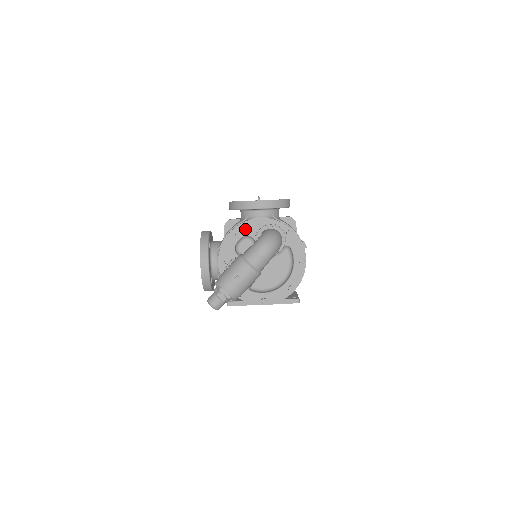
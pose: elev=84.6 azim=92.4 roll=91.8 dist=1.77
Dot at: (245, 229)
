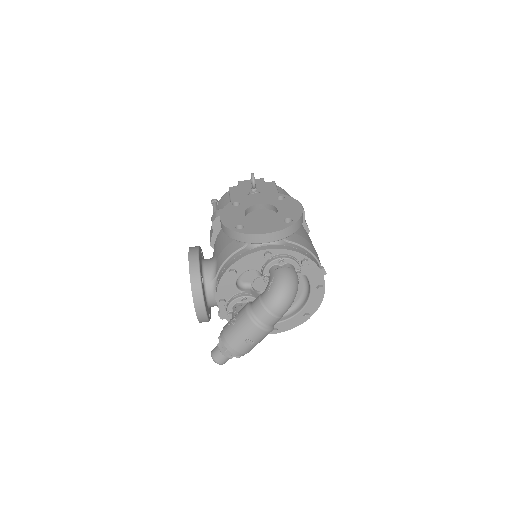
Dot at: (248, 263)
